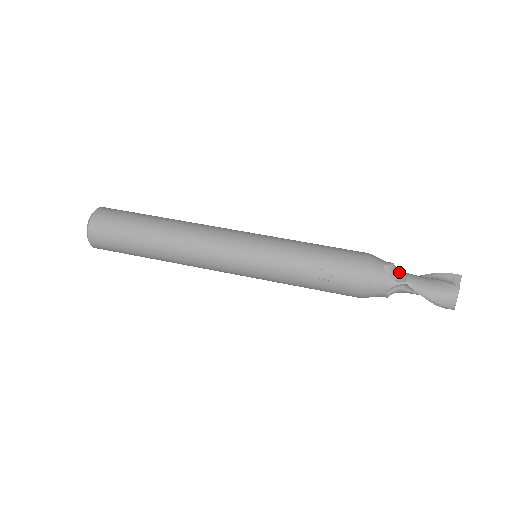
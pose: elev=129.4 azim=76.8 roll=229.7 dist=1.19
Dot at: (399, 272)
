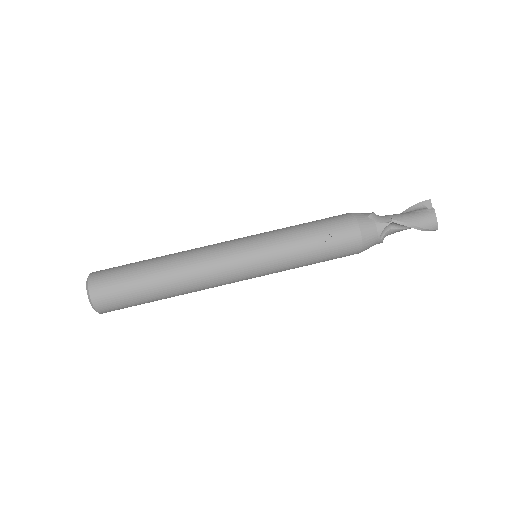
Dot at: (382, 217)
